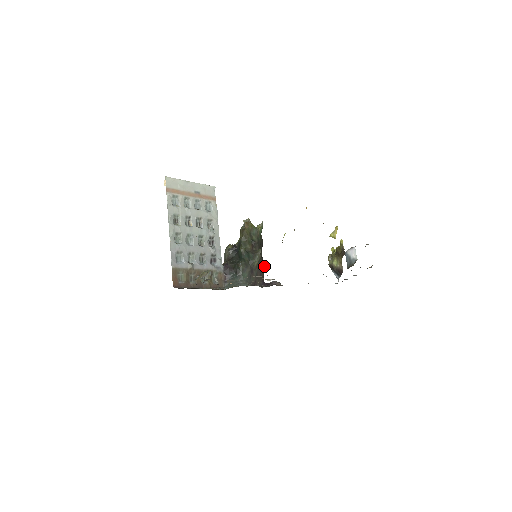
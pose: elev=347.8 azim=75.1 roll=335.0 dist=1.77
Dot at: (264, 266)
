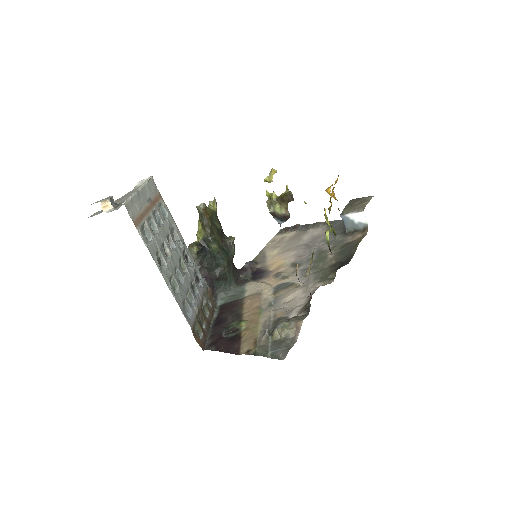
Dot at: occluded
